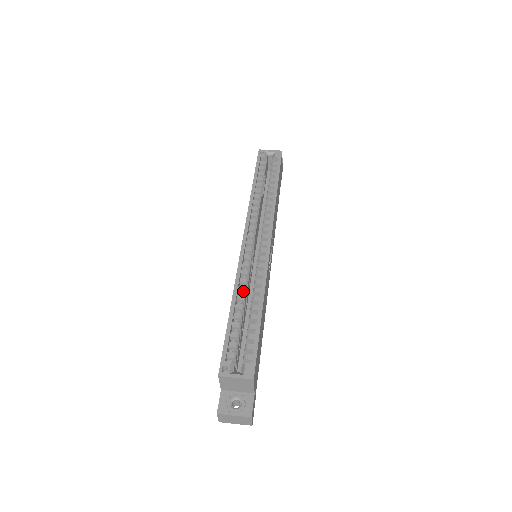
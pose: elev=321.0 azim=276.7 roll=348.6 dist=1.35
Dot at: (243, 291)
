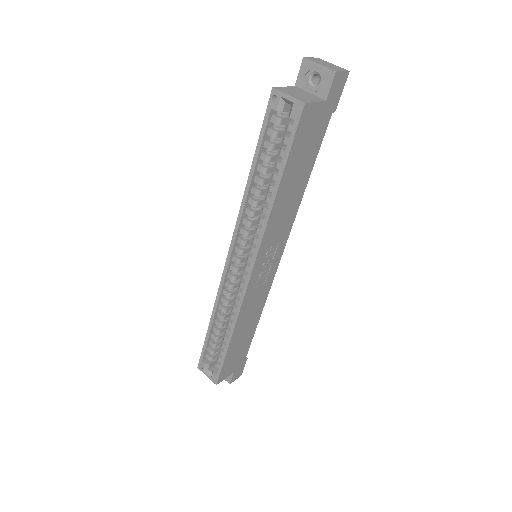
Dot at: (222, 311)
